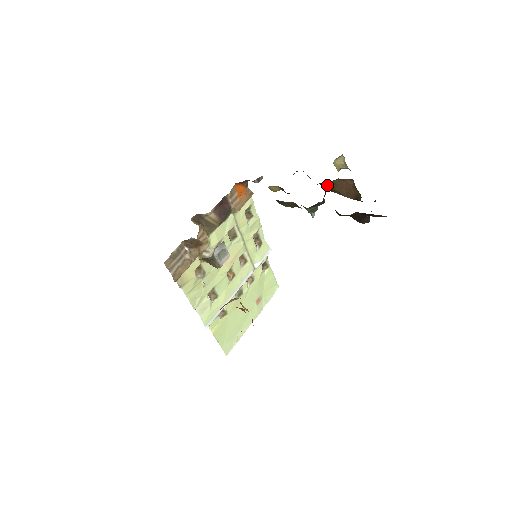
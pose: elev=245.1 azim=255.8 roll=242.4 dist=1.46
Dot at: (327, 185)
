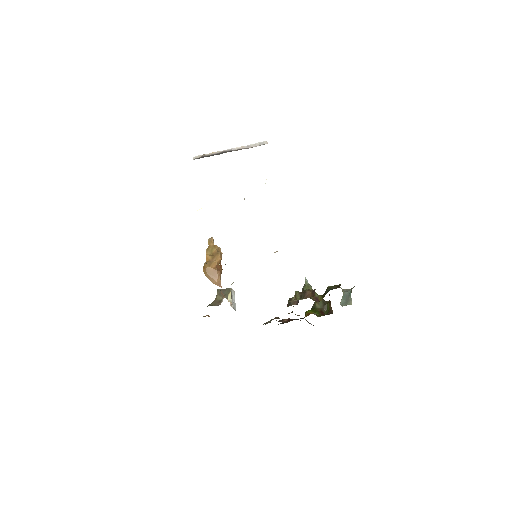
Dot at: occluded
